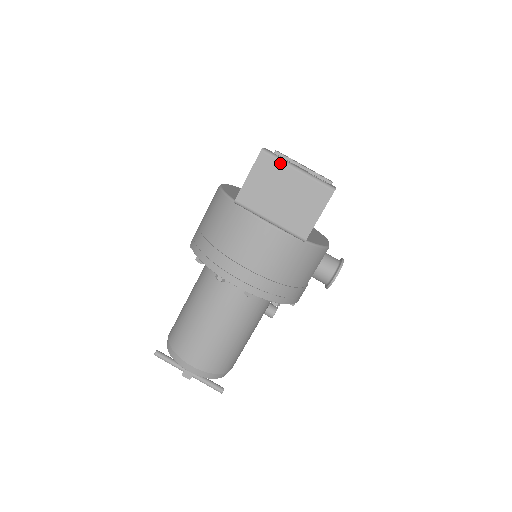
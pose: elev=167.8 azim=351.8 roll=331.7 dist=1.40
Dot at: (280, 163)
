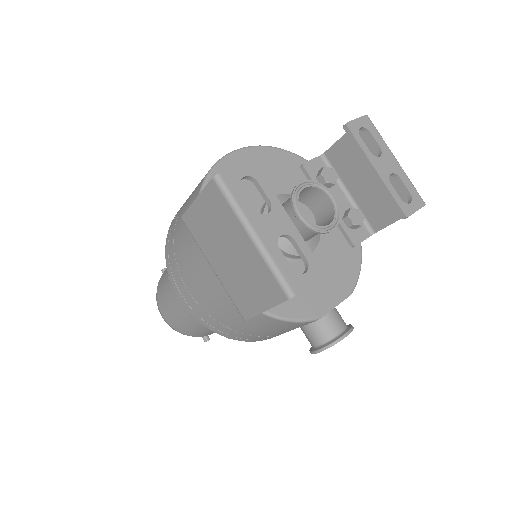
Dot at: (232, 212)
